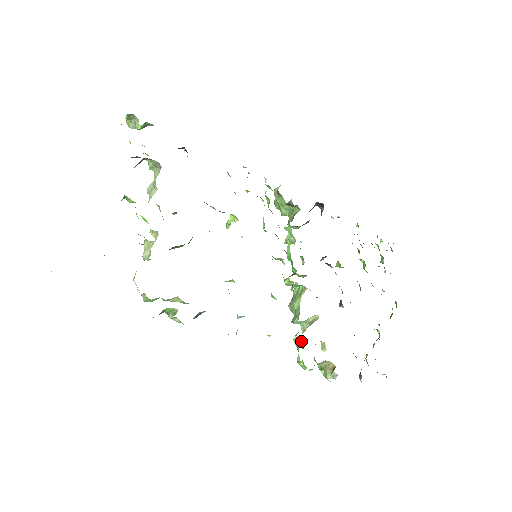
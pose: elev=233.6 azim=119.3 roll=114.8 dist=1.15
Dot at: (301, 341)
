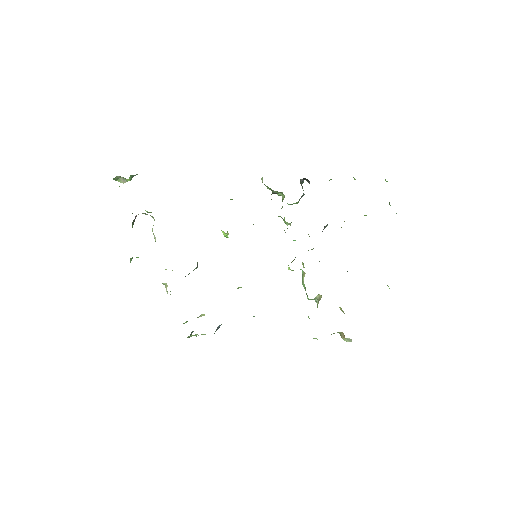
Dot at: occluded
